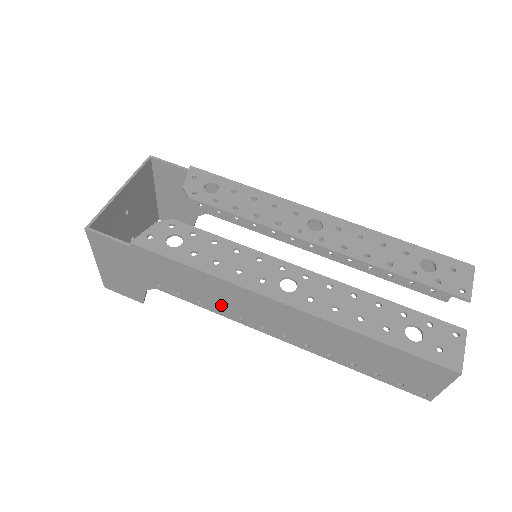
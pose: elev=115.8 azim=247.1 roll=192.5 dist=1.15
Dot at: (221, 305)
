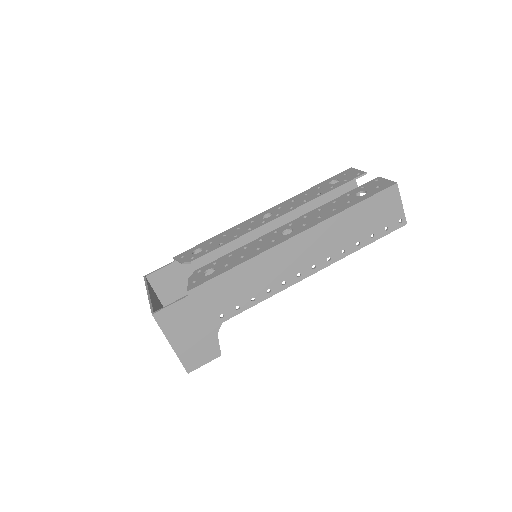
Dot at: (267, 284)
